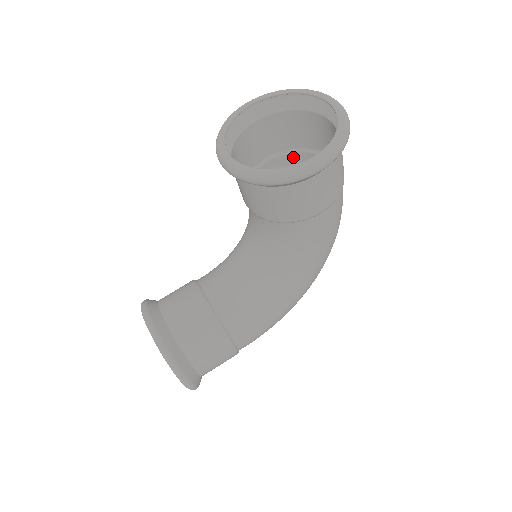
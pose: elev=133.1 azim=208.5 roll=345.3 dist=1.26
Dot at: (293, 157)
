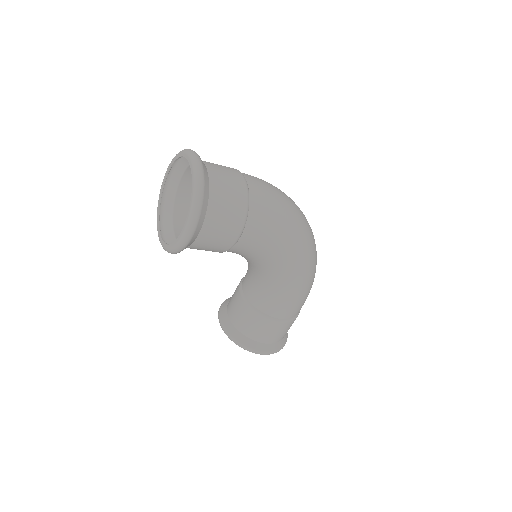
Dot at: occluded
